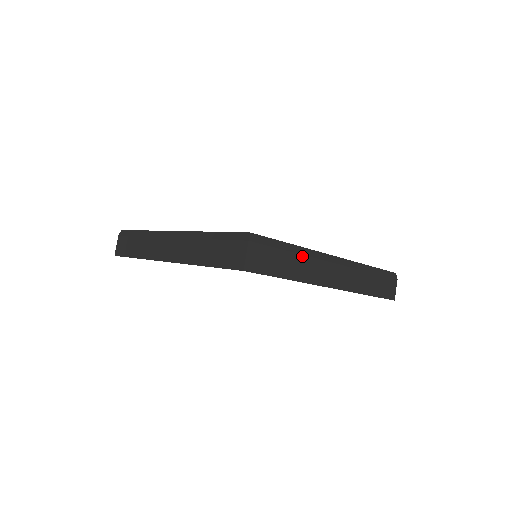
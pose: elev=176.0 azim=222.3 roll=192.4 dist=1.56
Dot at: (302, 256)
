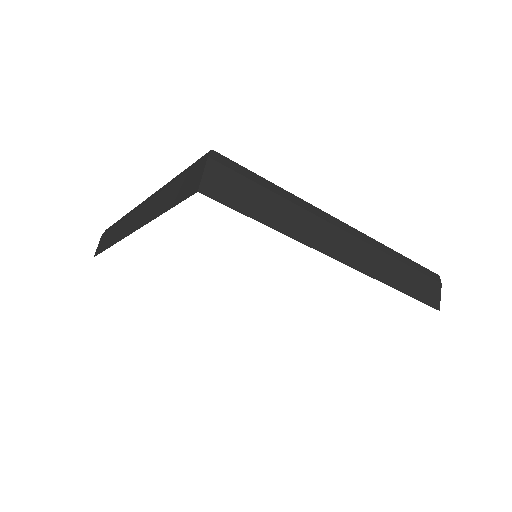
Dot at: (291, 204)
